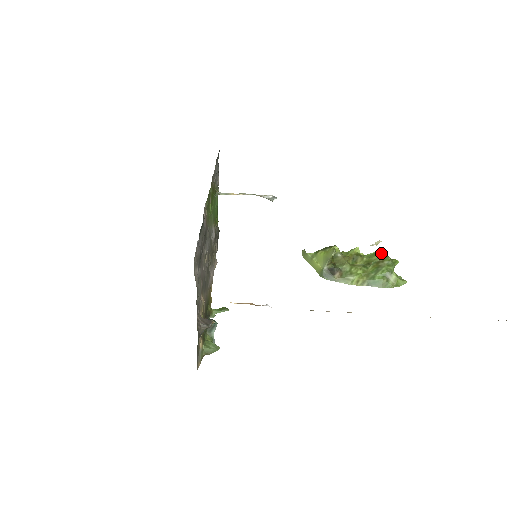
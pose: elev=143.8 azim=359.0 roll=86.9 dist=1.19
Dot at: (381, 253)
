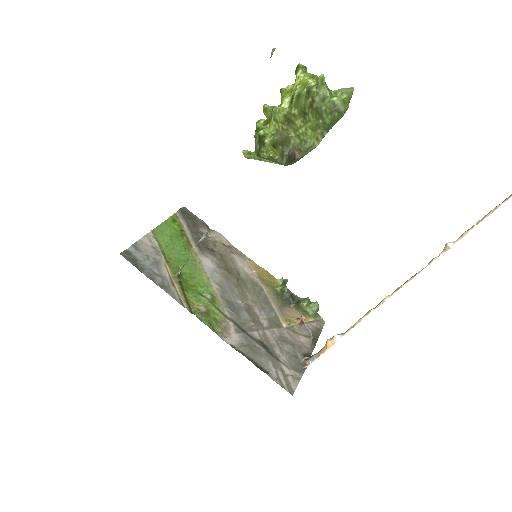
Dot at: (301, 92)
